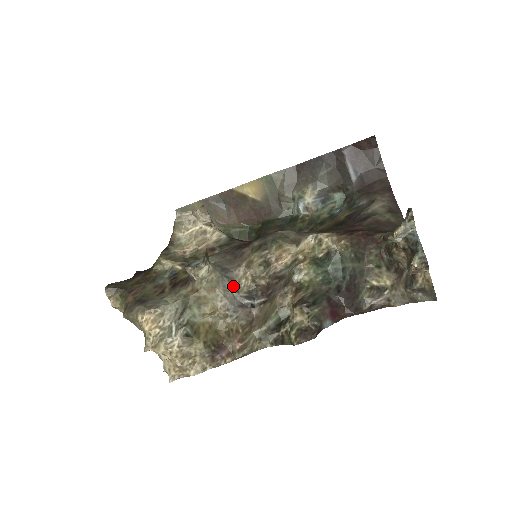
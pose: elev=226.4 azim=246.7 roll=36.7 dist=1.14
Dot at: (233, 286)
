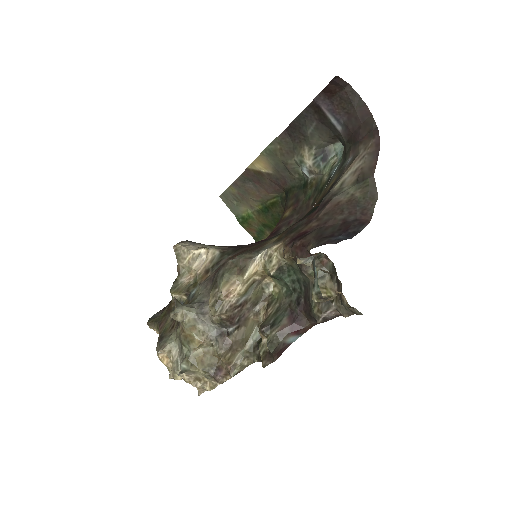
Dot at: (209, 320)
